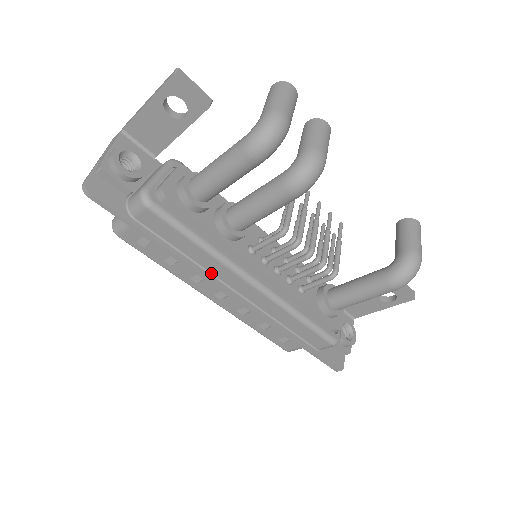
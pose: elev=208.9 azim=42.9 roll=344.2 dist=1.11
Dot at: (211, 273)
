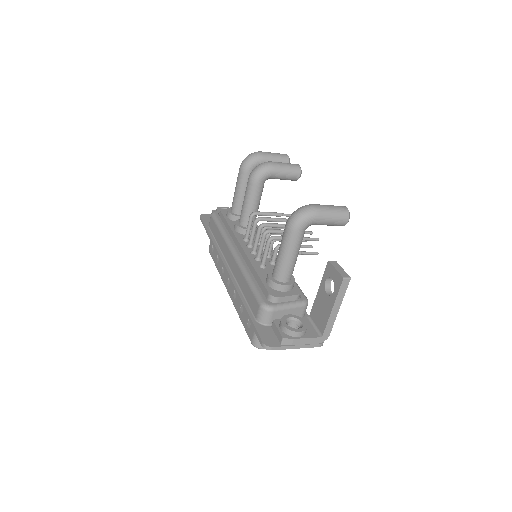
Dot at: (223, 254)
